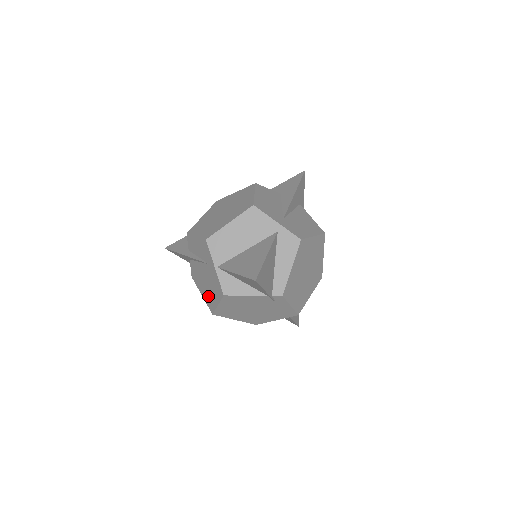
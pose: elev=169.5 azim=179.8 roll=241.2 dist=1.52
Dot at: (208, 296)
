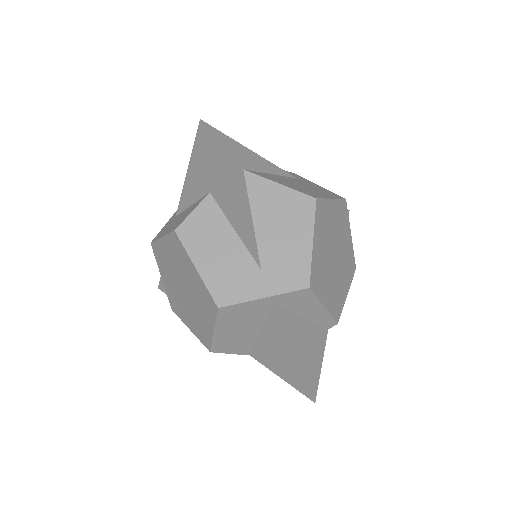
Dot at: occluded
